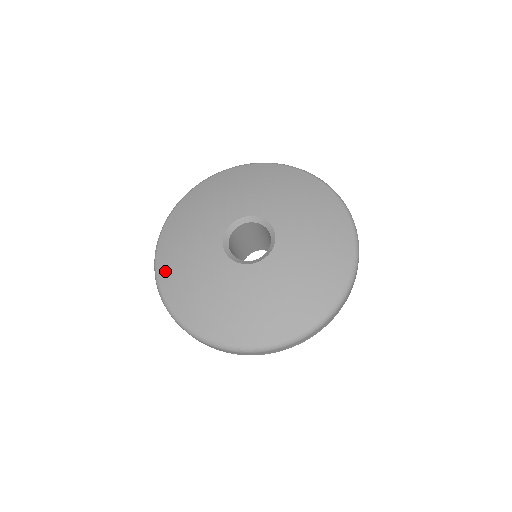
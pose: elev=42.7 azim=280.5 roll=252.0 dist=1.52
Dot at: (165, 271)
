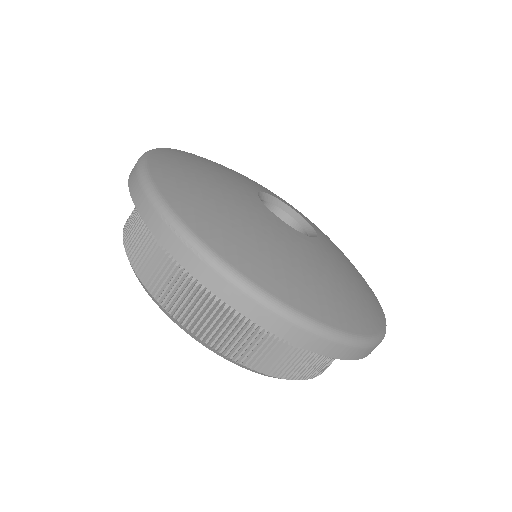
Dot at: (172, 183)
